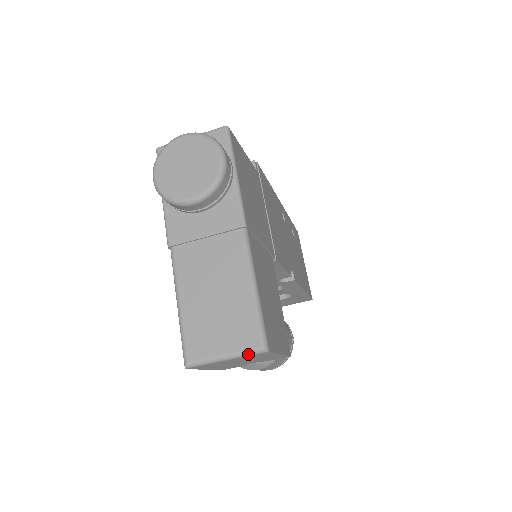
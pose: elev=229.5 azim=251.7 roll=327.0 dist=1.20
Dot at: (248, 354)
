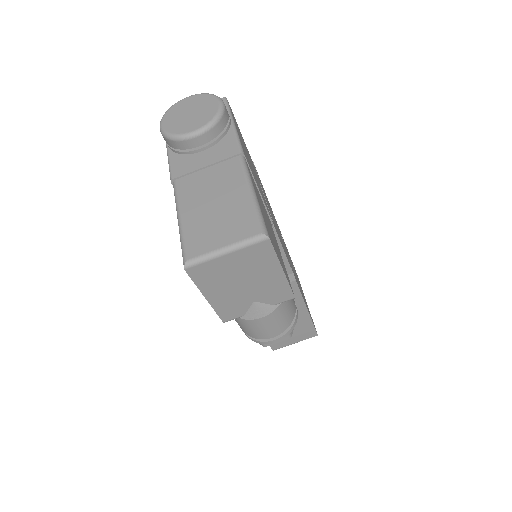
Dot at: (248, 243)
